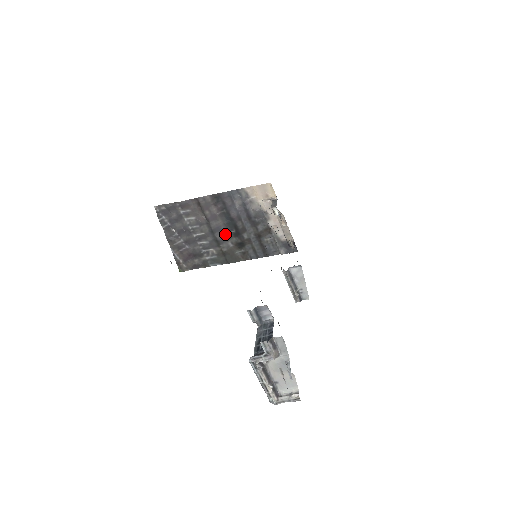
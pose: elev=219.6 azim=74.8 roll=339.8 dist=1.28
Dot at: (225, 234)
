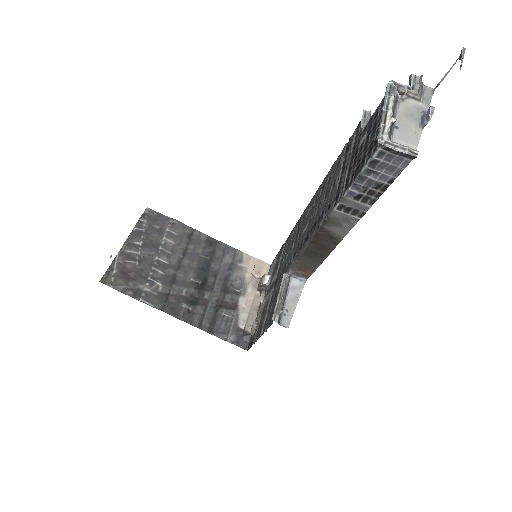
Dot at: (189, 278)
